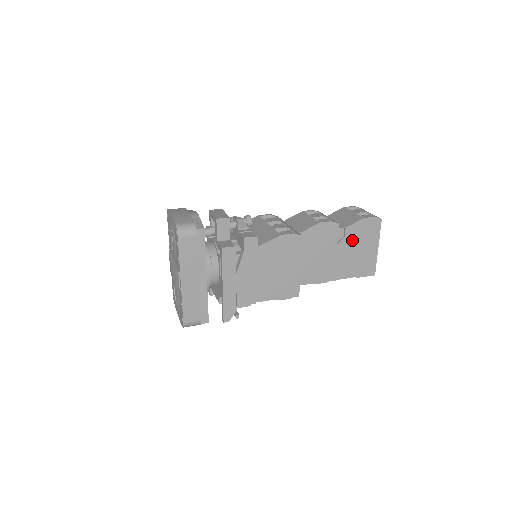
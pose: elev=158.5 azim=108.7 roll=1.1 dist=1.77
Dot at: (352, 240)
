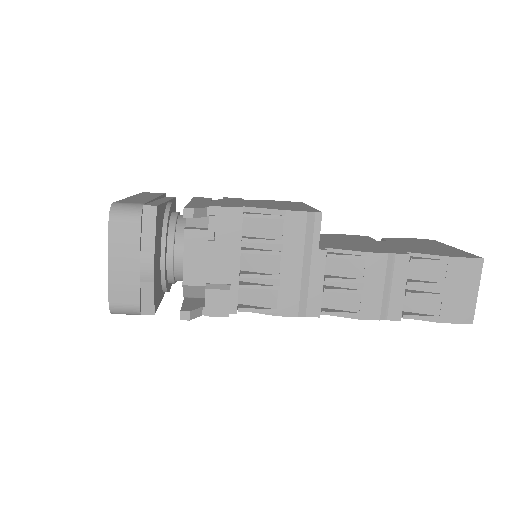
Dot at: (402, 243)
